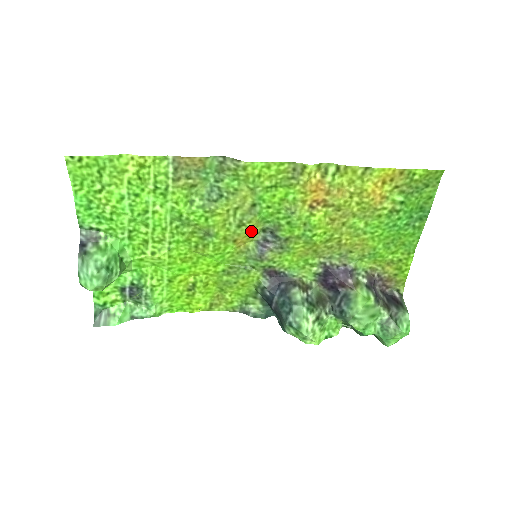
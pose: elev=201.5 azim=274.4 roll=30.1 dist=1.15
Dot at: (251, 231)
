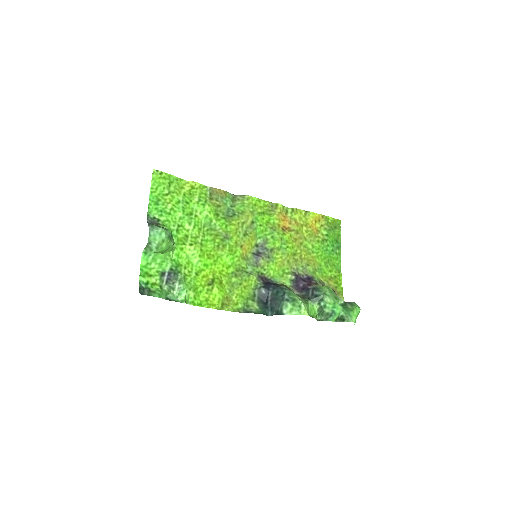
Dot at: (251, 241)
